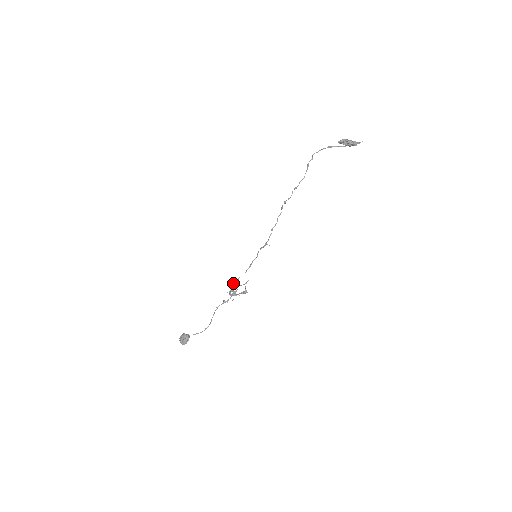
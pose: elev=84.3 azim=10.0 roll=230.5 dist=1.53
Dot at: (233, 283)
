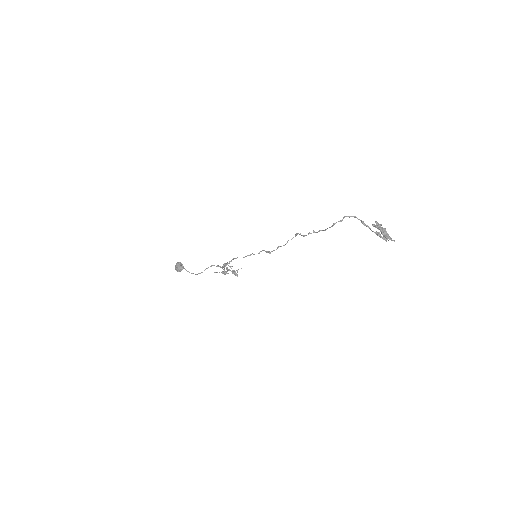
Dot at: (229, 261)
